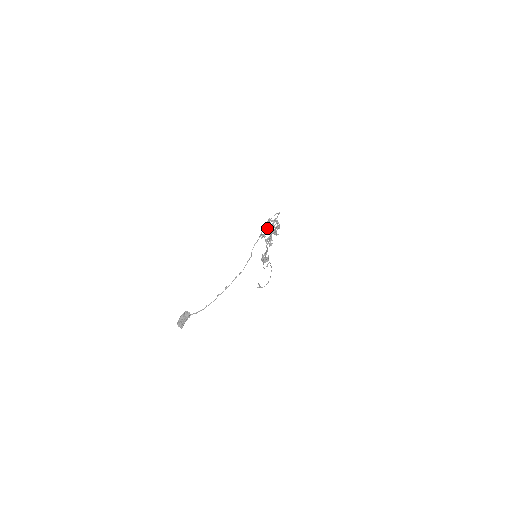
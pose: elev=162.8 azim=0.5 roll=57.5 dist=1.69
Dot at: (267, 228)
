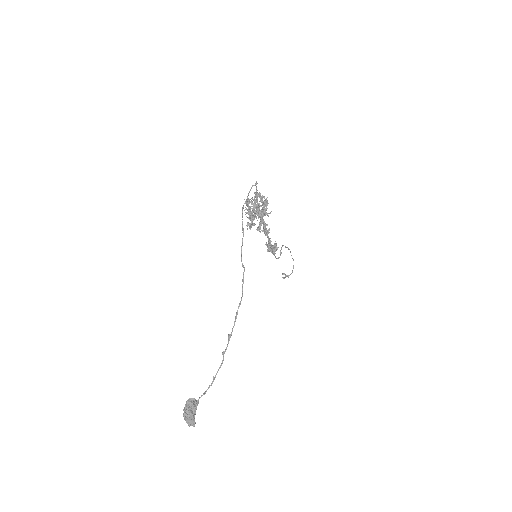
Dot at: (250, 212)
